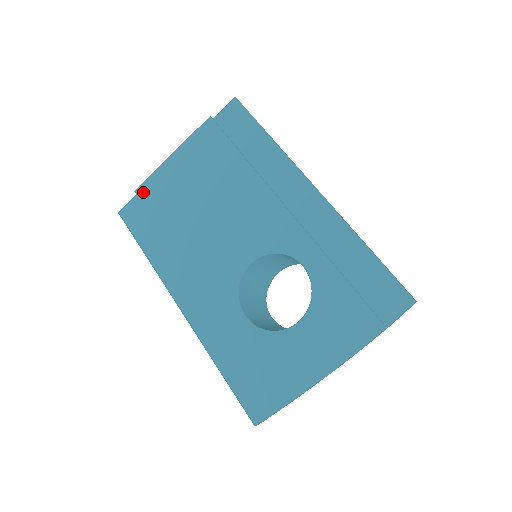
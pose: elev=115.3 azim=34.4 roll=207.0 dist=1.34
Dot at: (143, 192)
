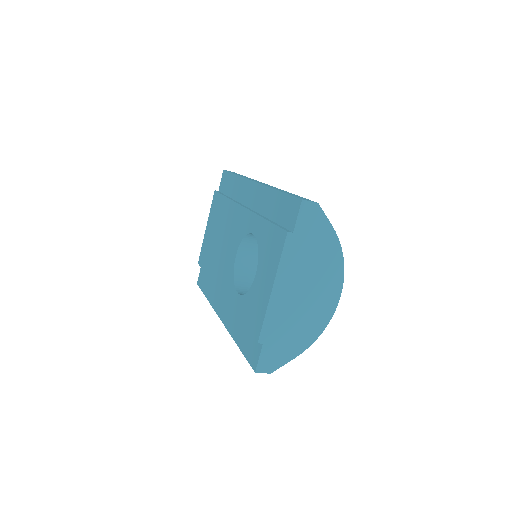
Dot at: (200, 260)
